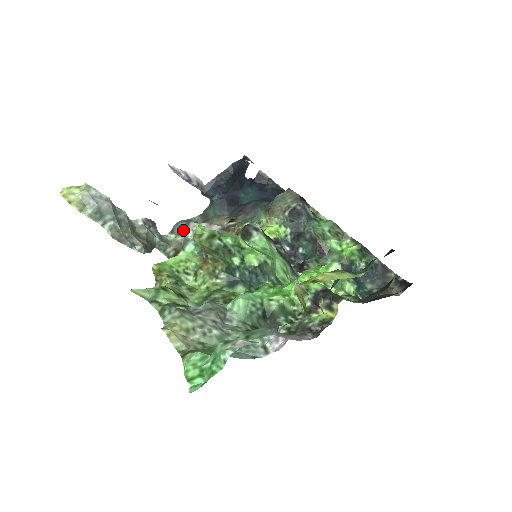
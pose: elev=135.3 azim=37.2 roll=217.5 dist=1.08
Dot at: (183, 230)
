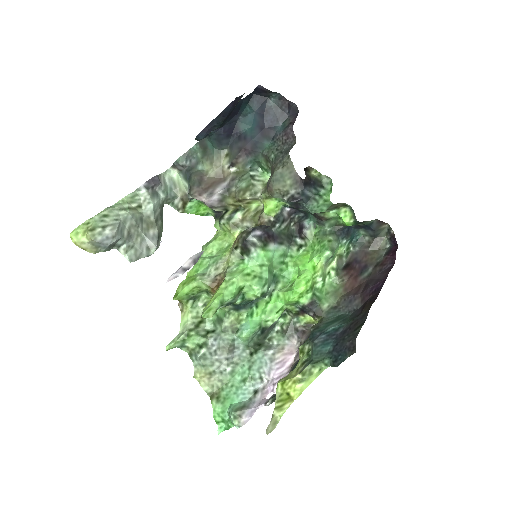
Dot at: (185, 171)
